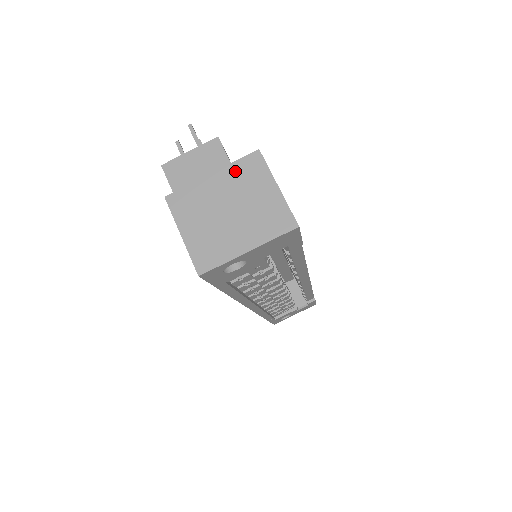
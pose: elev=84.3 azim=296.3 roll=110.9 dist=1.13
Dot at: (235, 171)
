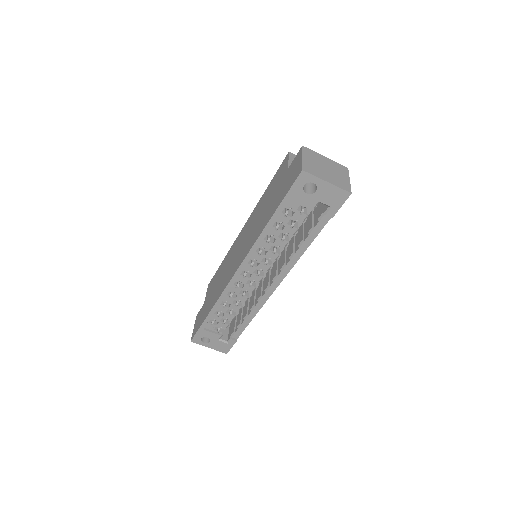
Dot at: (335, 164)
